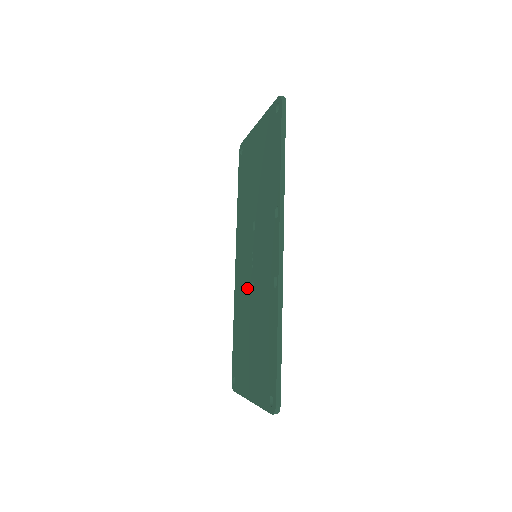
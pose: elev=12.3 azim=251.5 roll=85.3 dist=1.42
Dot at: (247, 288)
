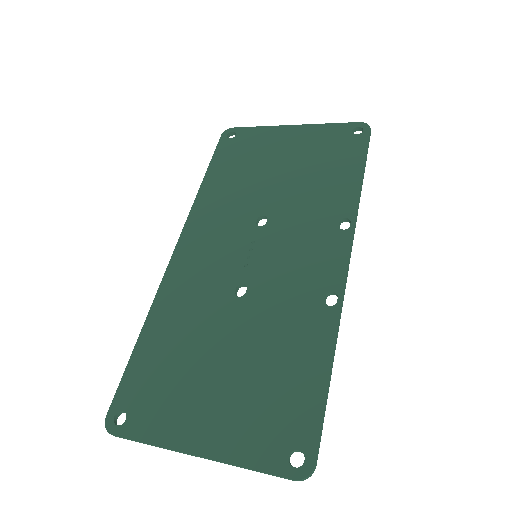
Dot at: (220, 288)
